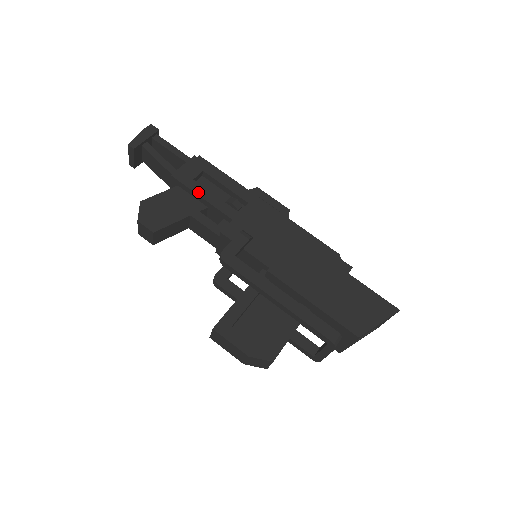
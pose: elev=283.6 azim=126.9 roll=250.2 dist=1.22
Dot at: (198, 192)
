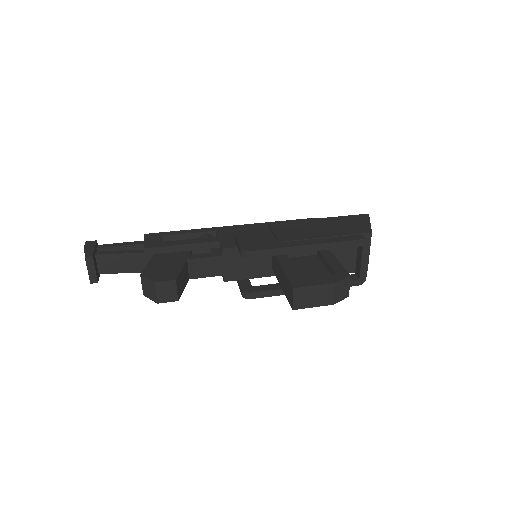
Dot at: (176, 244)
